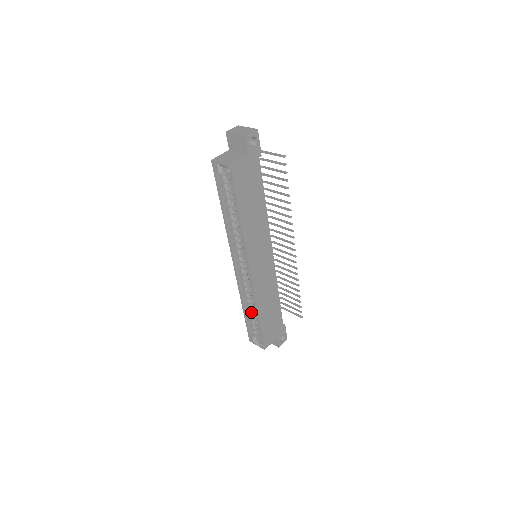
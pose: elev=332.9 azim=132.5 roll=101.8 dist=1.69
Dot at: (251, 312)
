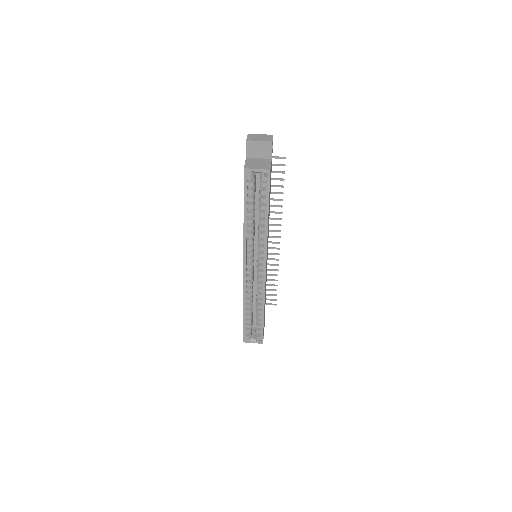
Dot at: occluded
